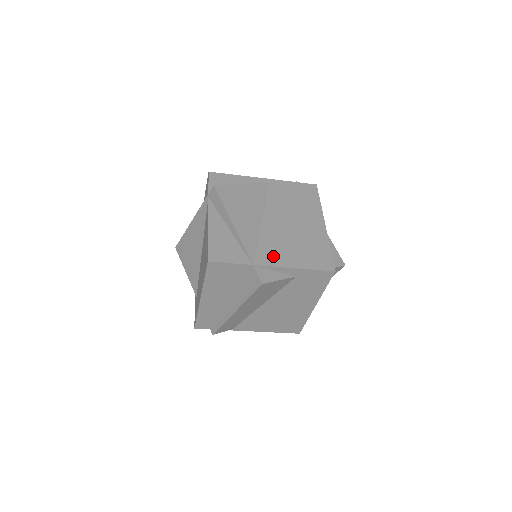
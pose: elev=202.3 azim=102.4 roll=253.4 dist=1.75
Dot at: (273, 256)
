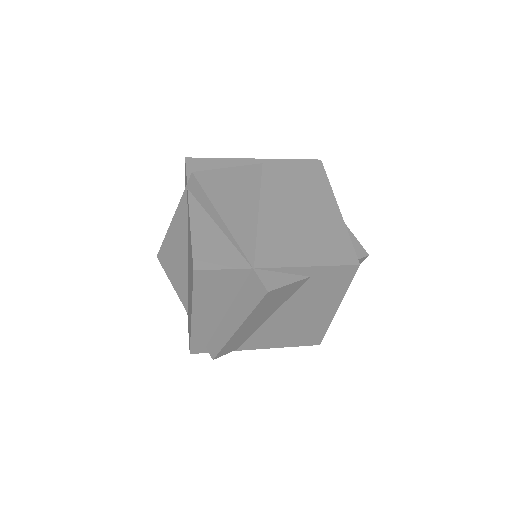
Dot at: (278, 254)
